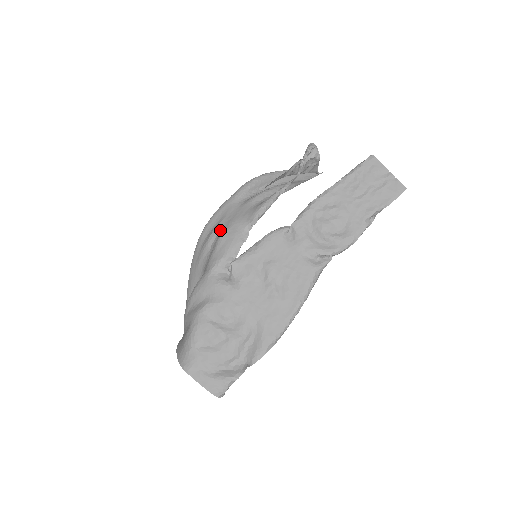
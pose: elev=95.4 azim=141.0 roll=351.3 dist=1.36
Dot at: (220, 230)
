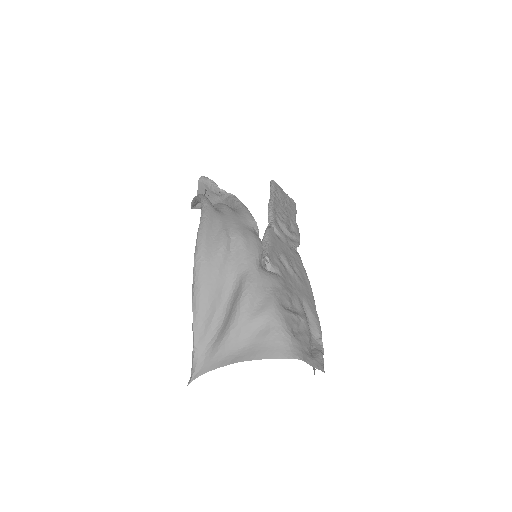
Dot at: (231, 233)
